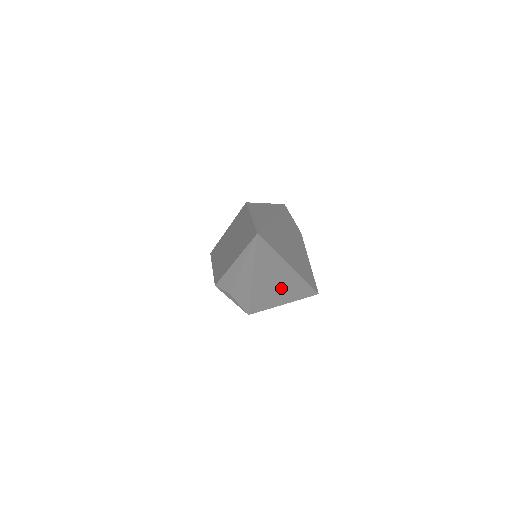
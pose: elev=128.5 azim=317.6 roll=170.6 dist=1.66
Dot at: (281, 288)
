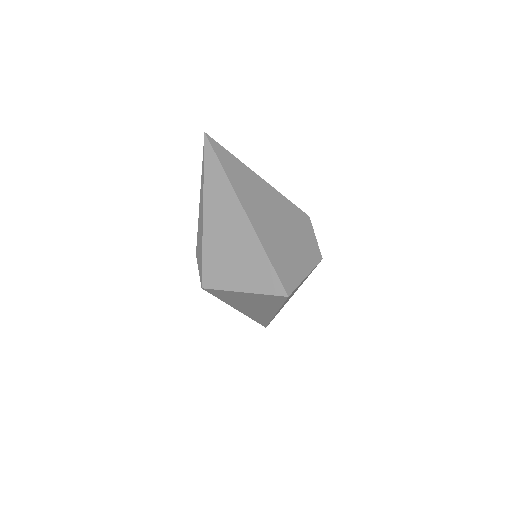
Dot at: (236, 250)
